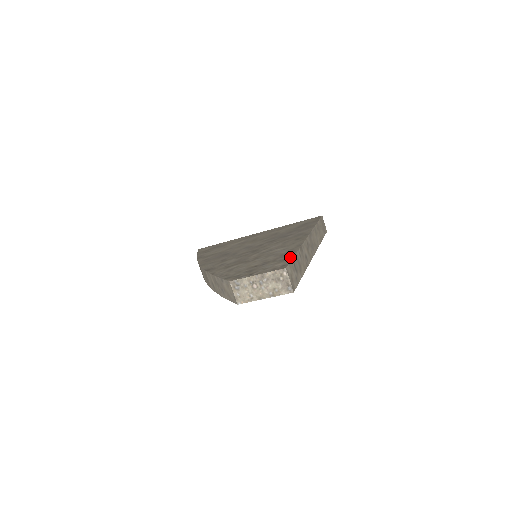
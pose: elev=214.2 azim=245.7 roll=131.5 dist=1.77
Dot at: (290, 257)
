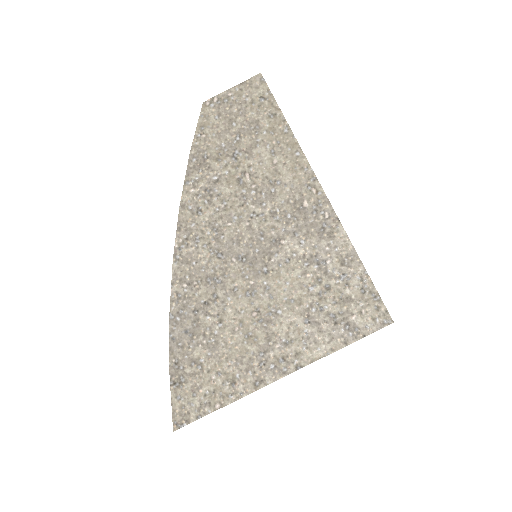
Dot at: occluded
